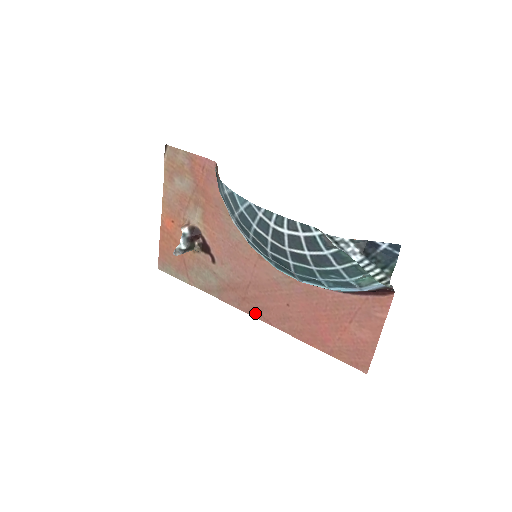
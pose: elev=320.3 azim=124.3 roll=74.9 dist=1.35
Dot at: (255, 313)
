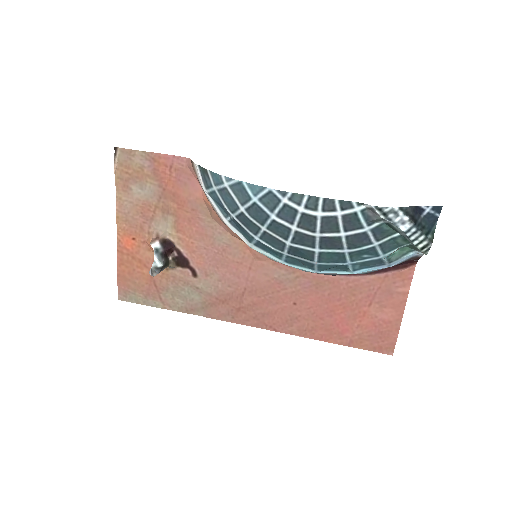
Dot at: (254, 322)
